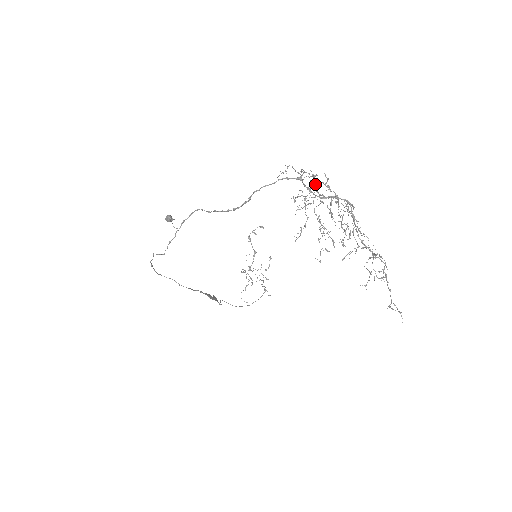
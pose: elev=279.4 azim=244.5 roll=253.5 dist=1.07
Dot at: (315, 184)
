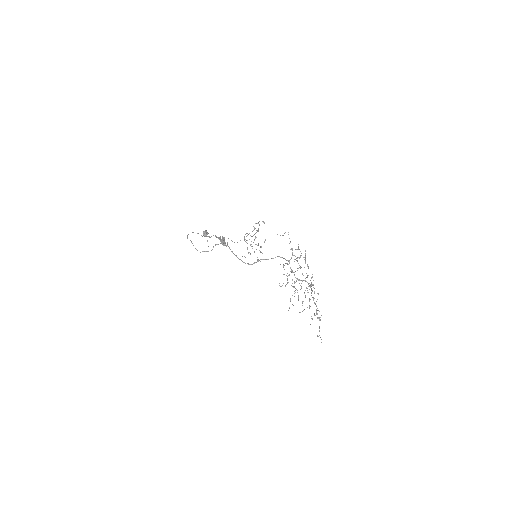
Dot at: occluded
